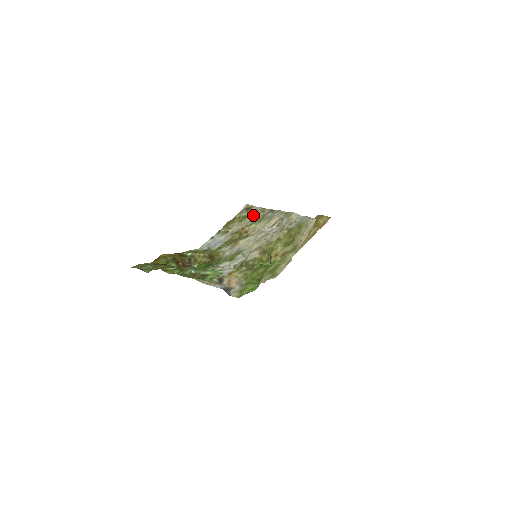
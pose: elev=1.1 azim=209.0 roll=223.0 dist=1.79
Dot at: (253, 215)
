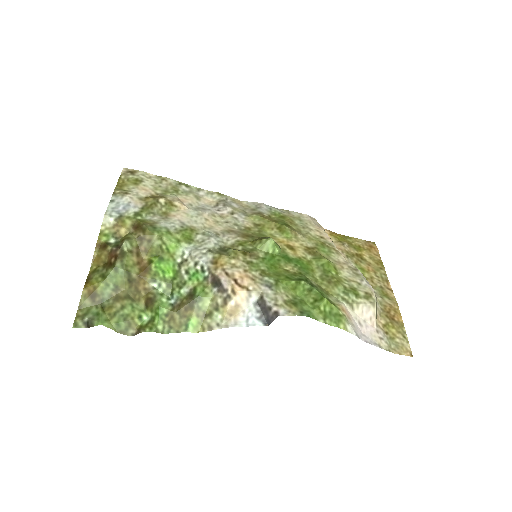
Dot at: (152, 183)
